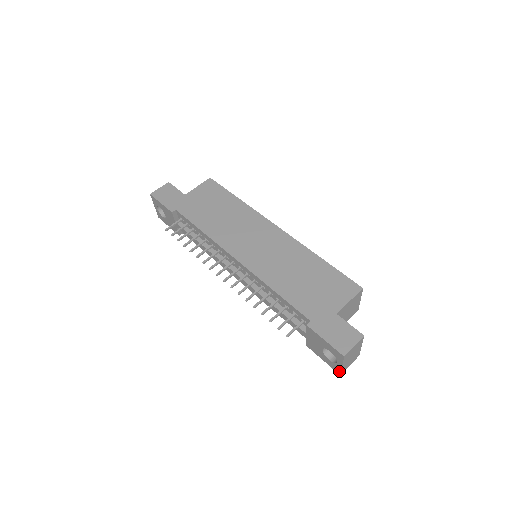
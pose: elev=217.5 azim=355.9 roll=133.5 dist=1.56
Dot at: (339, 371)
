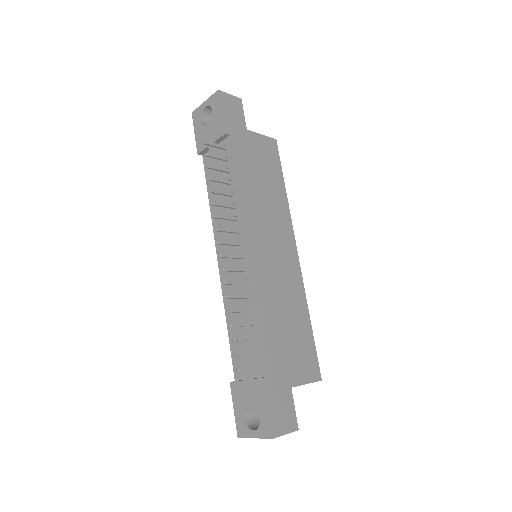
Dot at: (243, 435)
